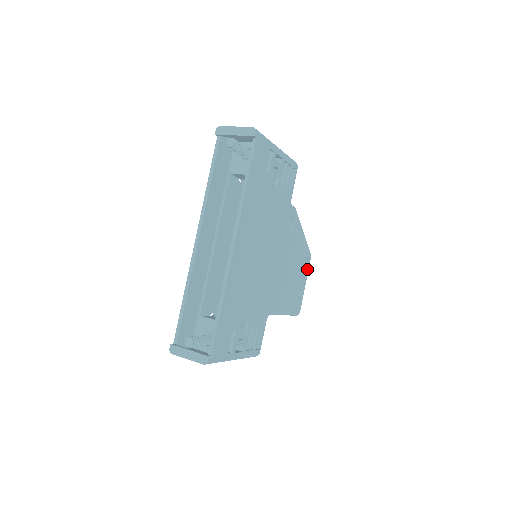
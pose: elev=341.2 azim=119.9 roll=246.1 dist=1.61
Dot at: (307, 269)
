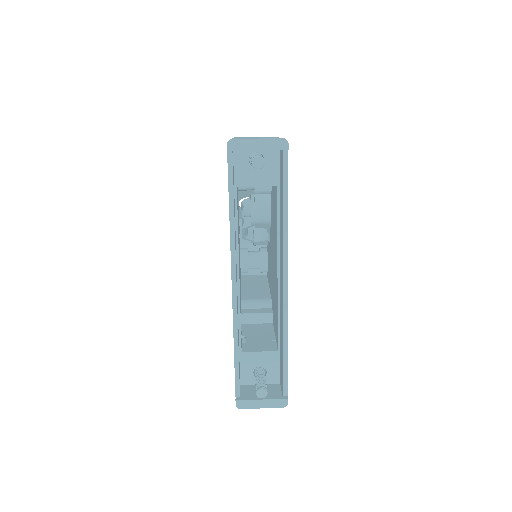
Dot at: occluded
